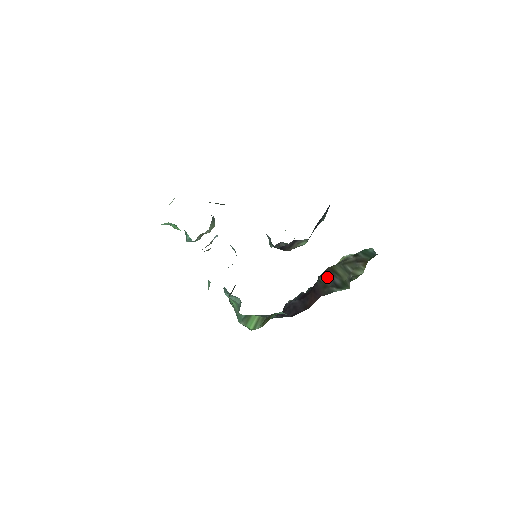
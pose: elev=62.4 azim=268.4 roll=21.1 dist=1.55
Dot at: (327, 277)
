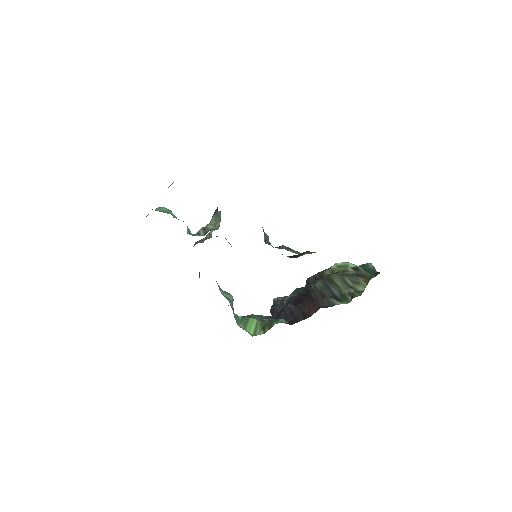
Dot at: (325, 286)
